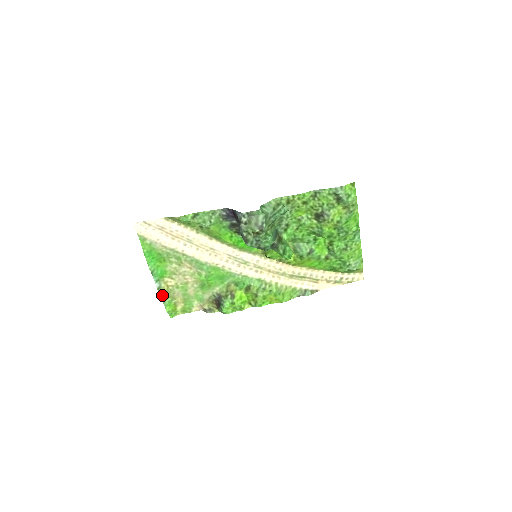
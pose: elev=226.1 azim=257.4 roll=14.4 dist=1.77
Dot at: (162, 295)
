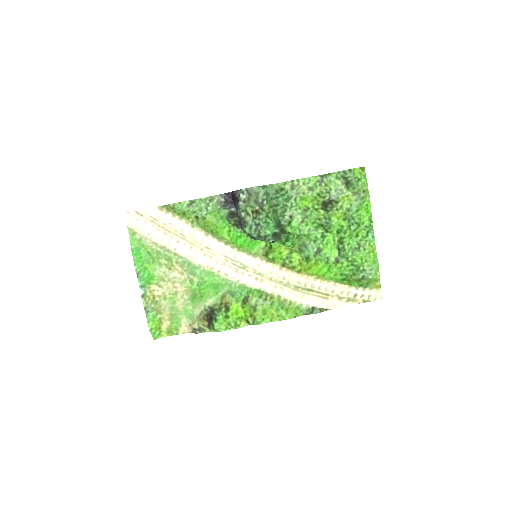
Dot at: (146, 305)
